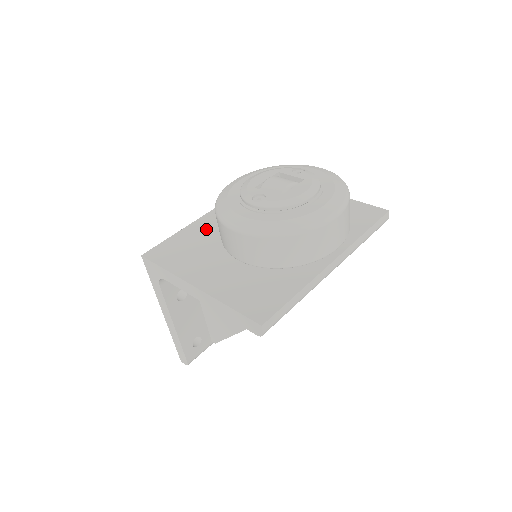
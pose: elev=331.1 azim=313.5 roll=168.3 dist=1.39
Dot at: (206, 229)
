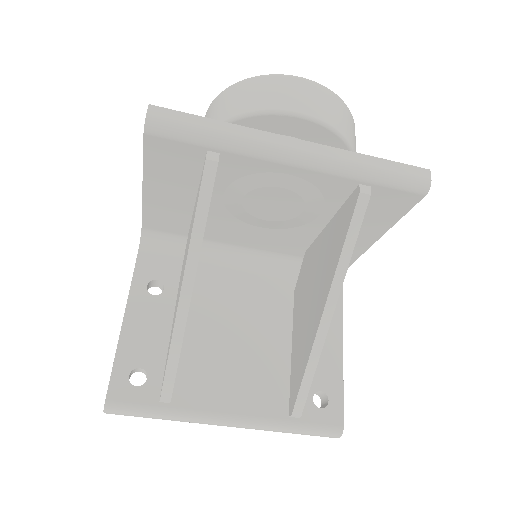
Dot at: occluded
